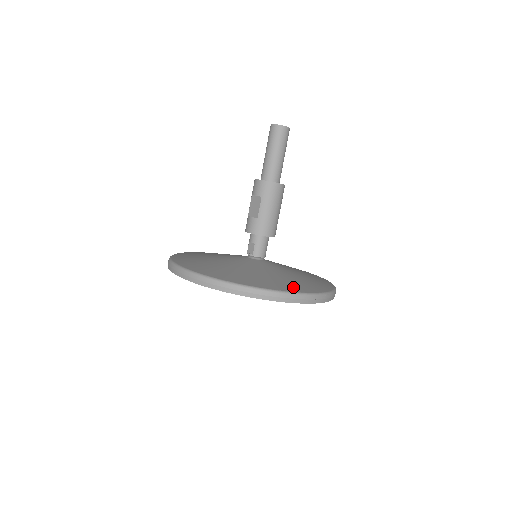
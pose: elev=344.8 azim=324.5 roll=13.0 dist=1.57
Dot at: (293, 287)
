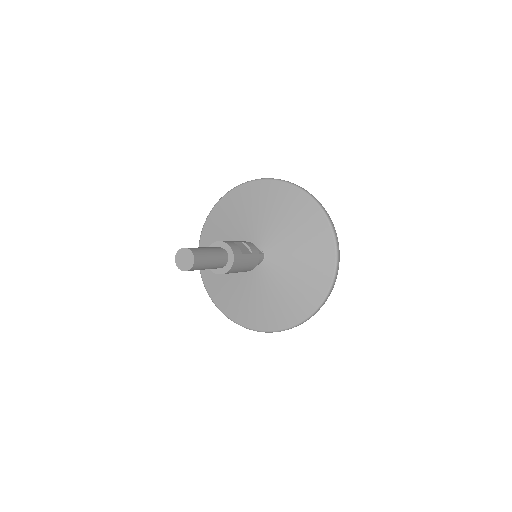
Dot at: (299, 311)
